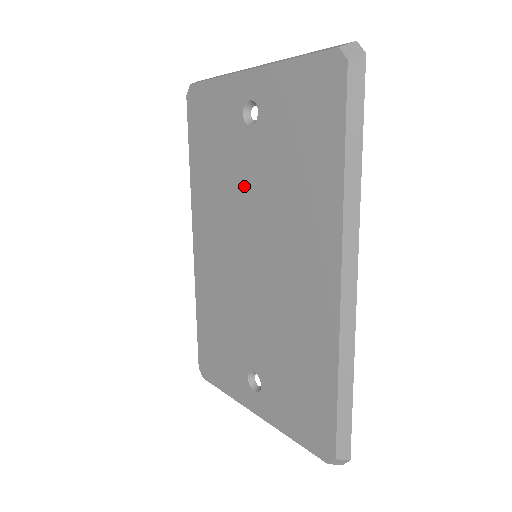
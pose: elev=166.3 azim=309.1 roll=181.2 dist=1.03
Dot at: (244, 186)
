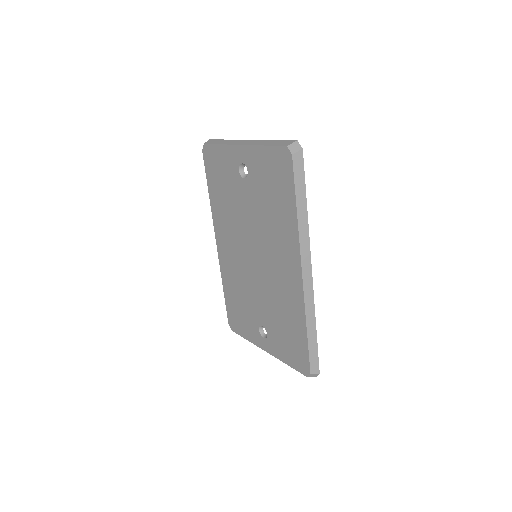
Dot at: (244, 214)
